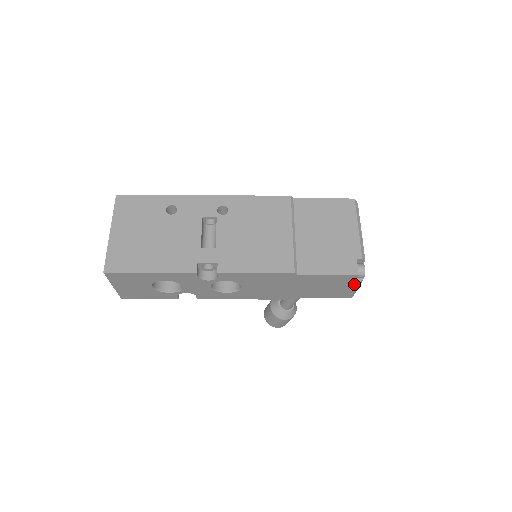
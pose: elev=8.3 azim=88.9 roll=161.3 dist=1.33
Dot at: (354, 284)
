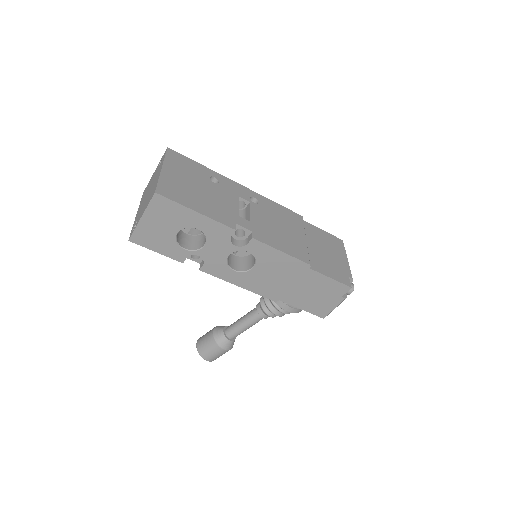
Dot at: (339, 299)
